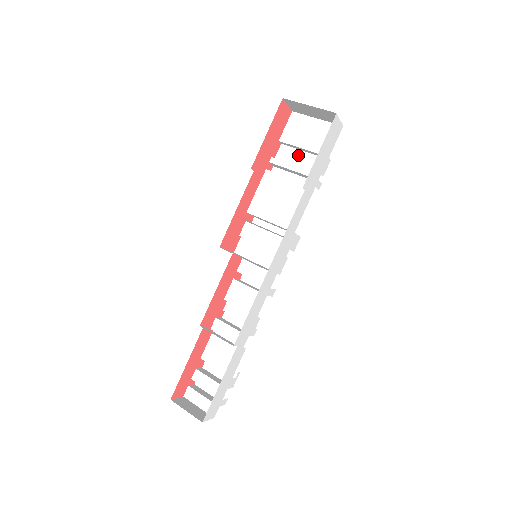
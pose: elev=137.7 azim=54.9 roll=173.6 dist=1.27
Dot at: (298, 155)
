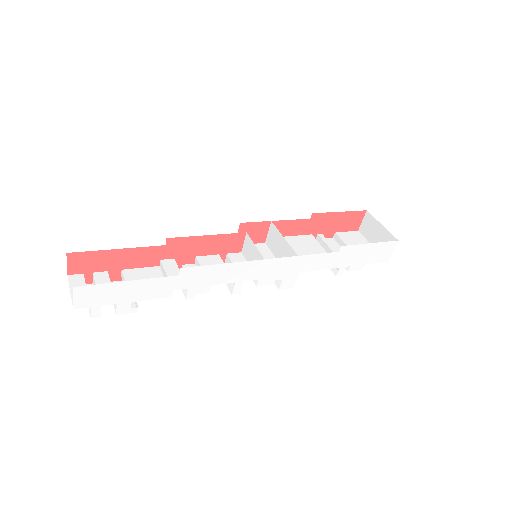
Dot at: occluded
